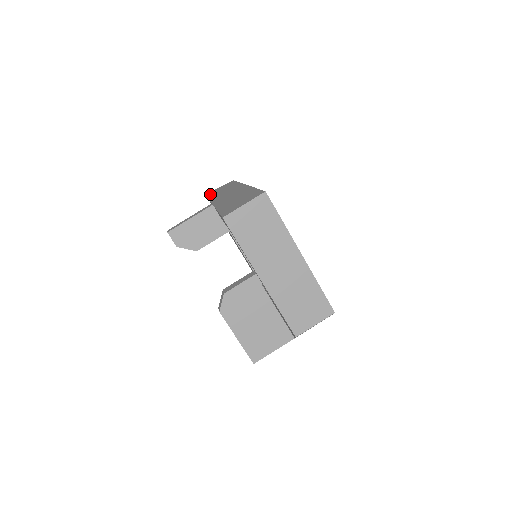
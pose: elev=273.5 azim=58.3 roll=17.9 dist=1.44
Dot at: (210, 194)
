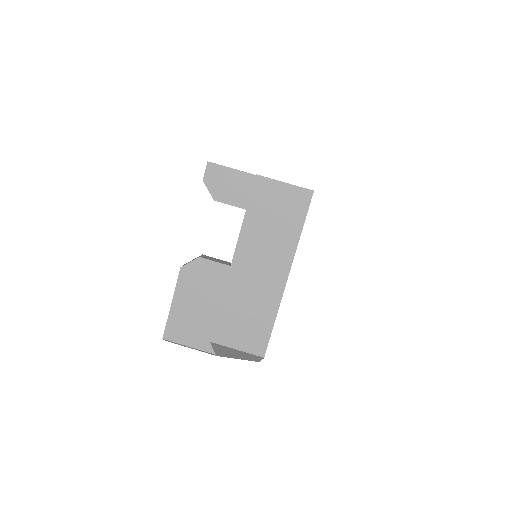
Dot at: occluded
